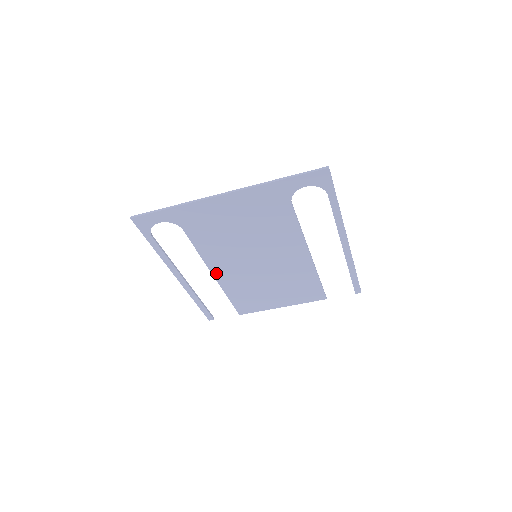
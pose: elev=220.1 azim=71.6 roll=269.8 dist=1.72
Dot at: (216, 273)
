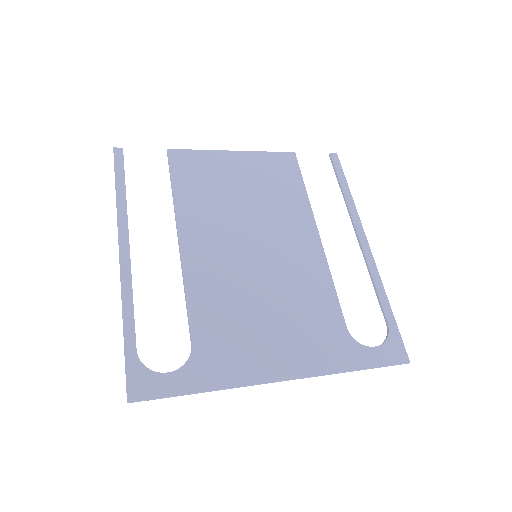
Dot at: (185, 244)
